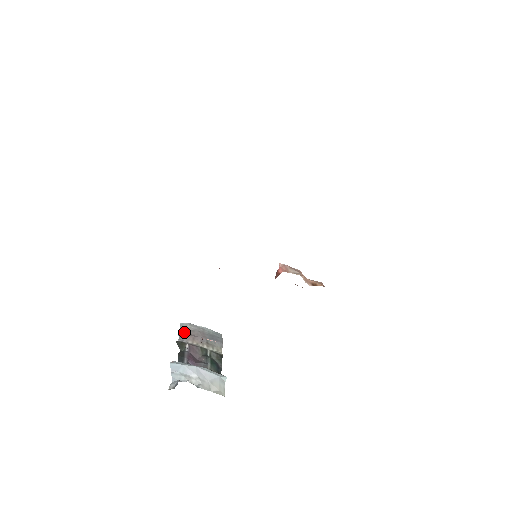
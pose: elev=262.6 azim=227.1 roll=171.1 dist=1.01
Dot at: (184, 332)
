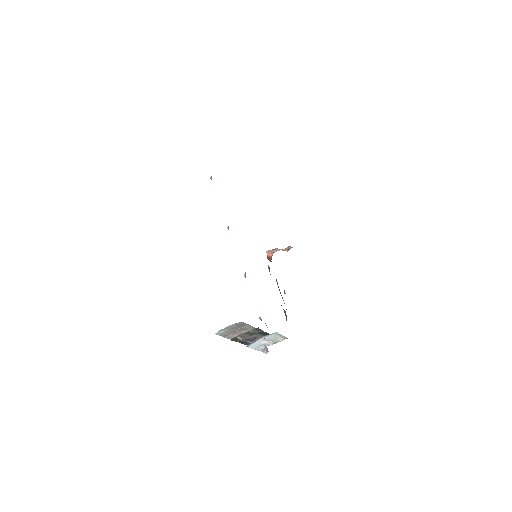
Dot at: (225, 335)
